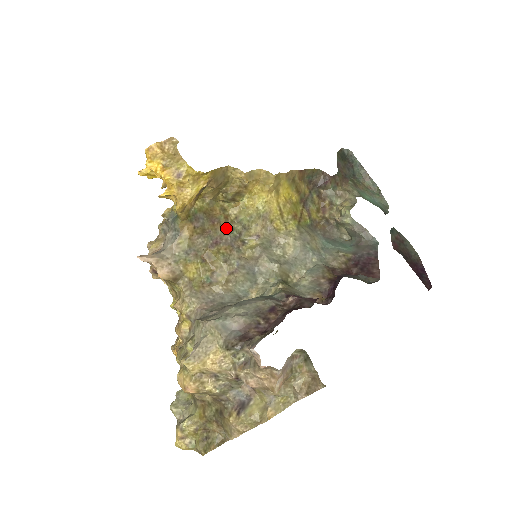
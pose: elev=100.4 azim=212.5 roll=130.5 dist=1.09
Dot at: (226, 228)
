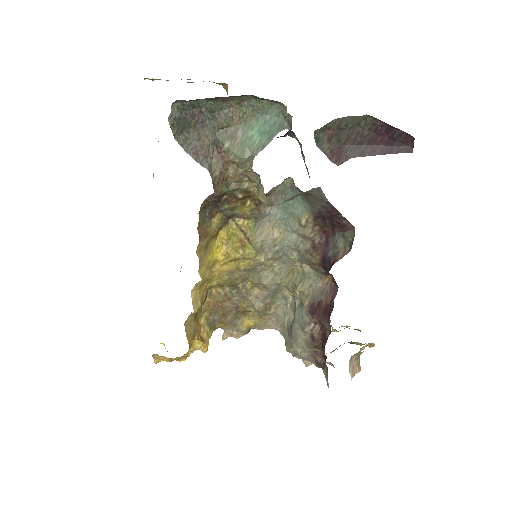
Dot at: (227, 298)
